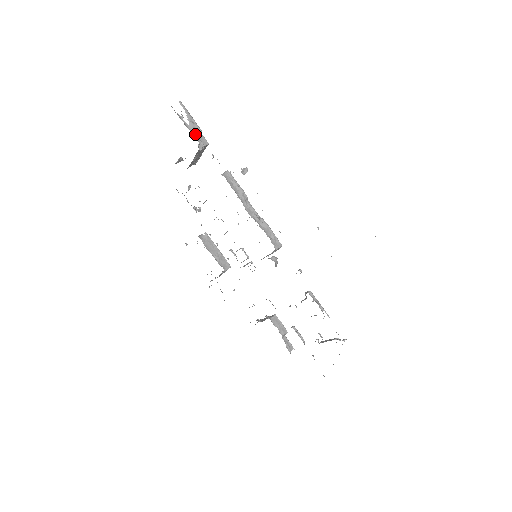
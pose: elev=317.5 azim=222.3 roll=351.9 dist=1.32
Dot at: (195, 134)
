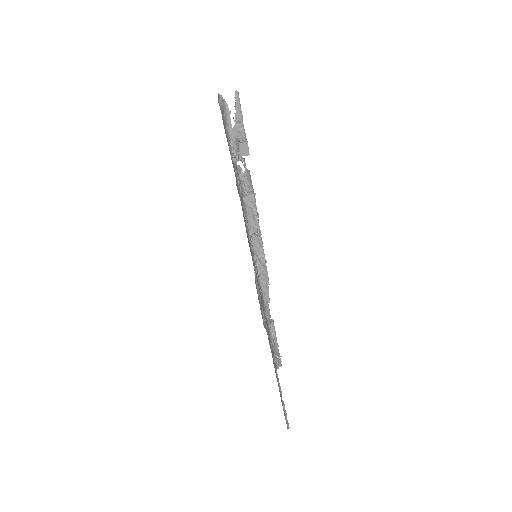
Dot at: (233, 144)
